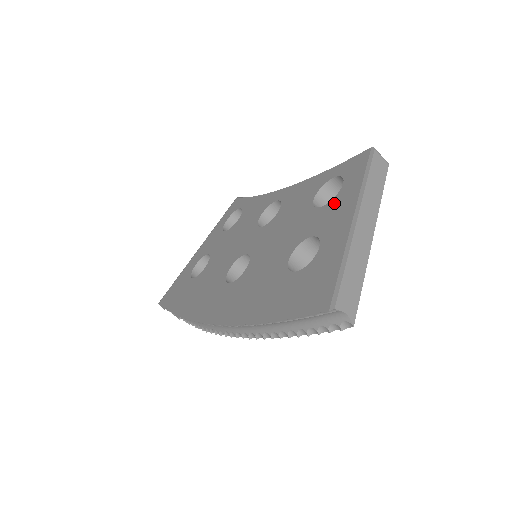
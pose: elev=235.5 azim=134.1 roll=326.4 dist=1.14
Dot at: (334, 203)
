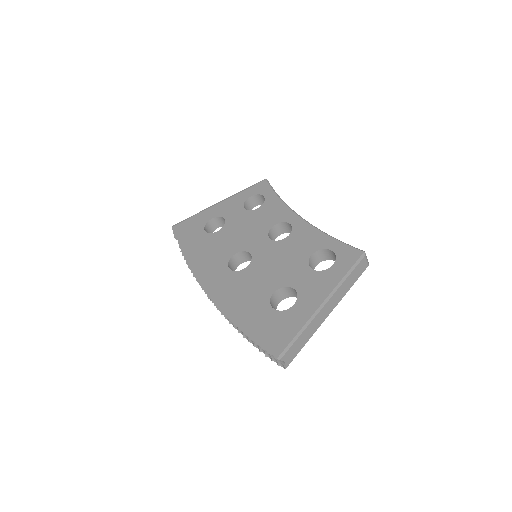
Dot at: (320, 276)
